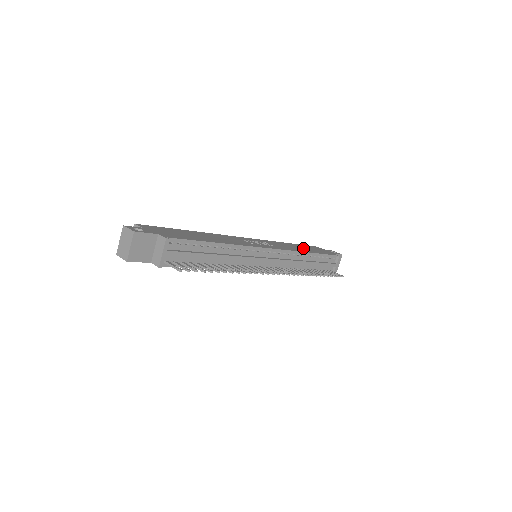
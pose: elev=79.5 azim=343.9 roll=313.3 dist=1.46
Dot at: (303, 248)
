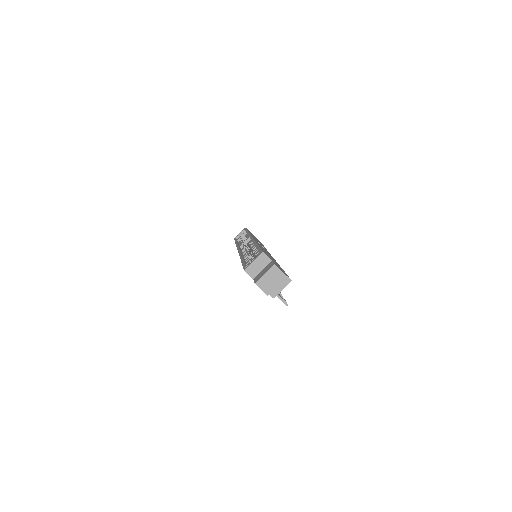
Dot at: occluded
